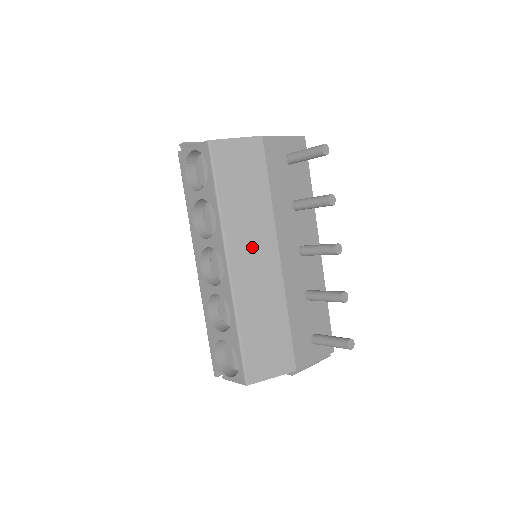
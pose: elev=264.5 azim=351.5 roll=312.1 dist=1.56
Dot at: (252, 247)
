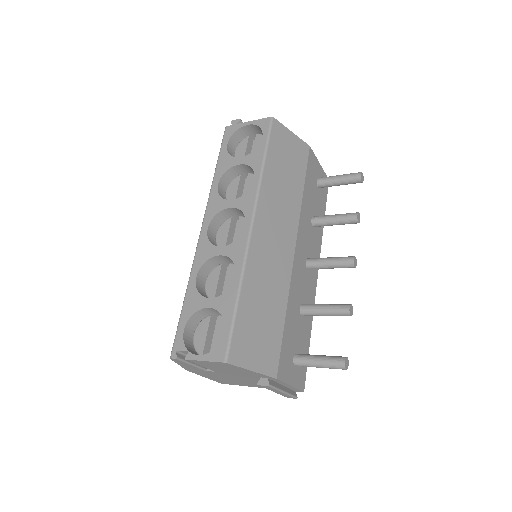
Dot at: (276, 224)
